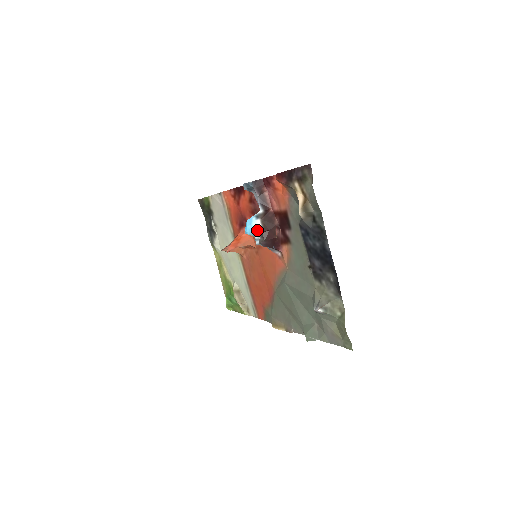
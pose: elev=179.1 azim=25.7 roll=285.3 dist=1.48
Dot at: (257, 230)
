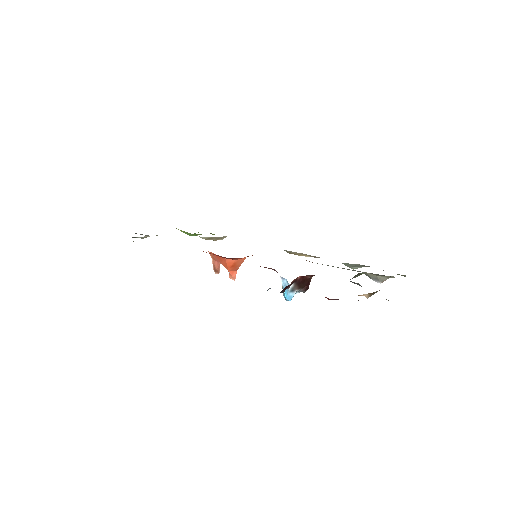
Dot at: occluded
